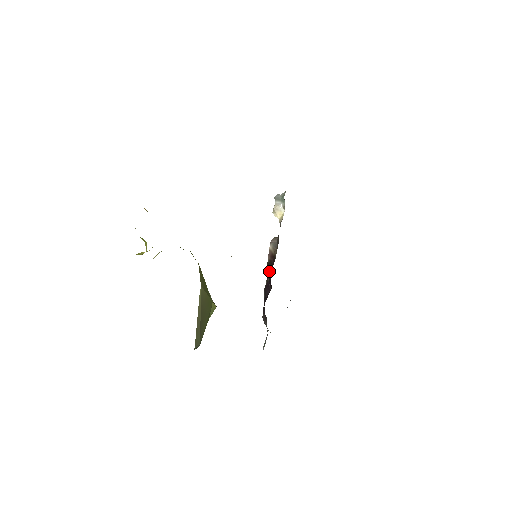
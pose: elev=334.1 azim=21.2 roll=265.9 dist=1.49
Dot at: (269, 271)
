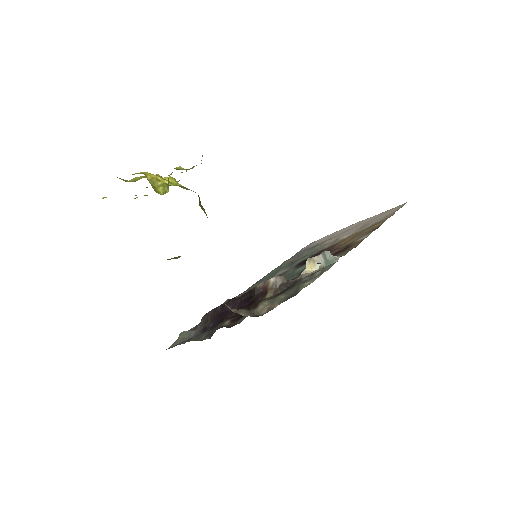
Dot at: (249, 295)
